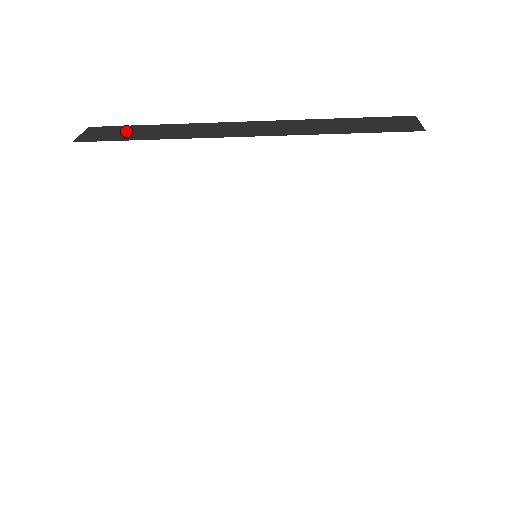
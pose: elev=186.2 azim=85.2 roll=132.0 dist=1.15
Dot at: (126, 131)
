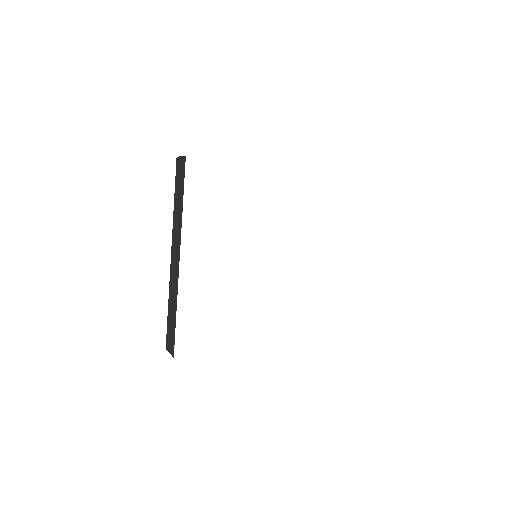
Dot at: occluded
